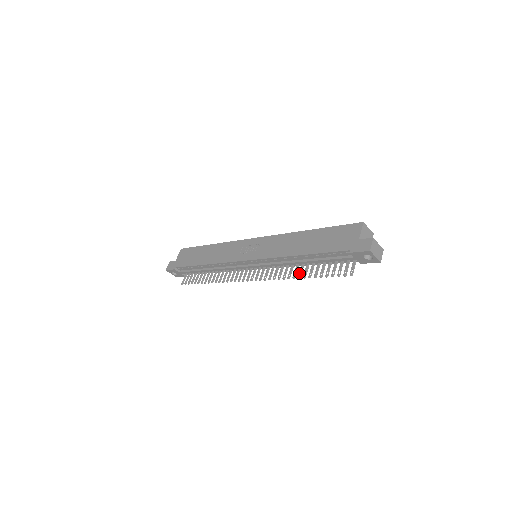
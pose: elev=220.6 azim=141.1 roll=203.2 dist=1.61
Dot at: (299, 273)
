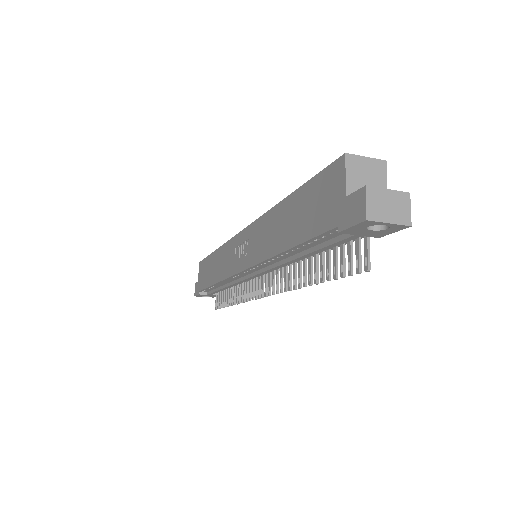
Dot at: (303, 277)
